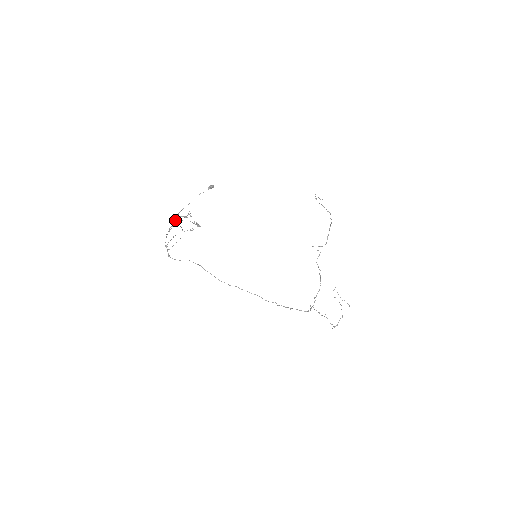
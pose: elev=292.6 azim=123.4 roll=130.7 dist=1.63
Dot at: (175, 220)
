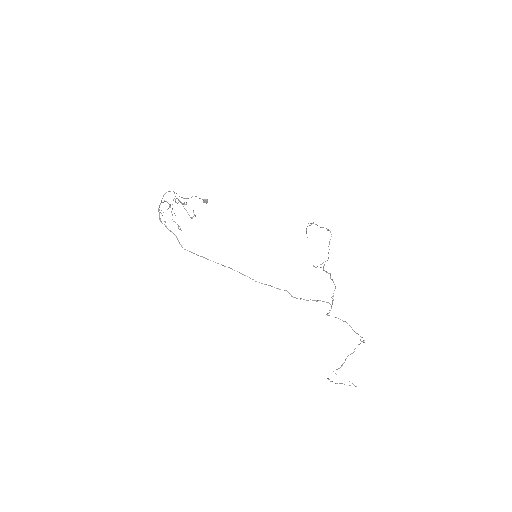
Dot at: (174, 192)
